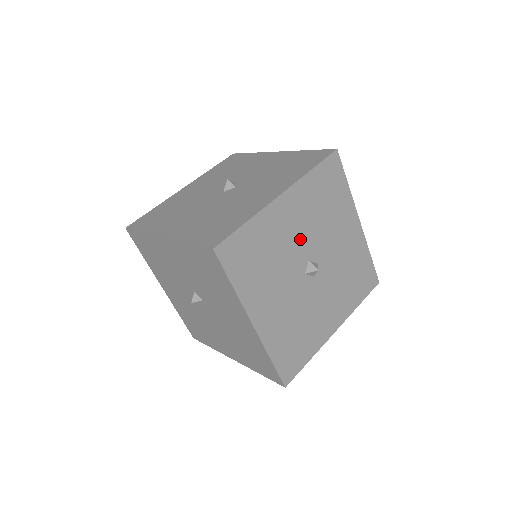
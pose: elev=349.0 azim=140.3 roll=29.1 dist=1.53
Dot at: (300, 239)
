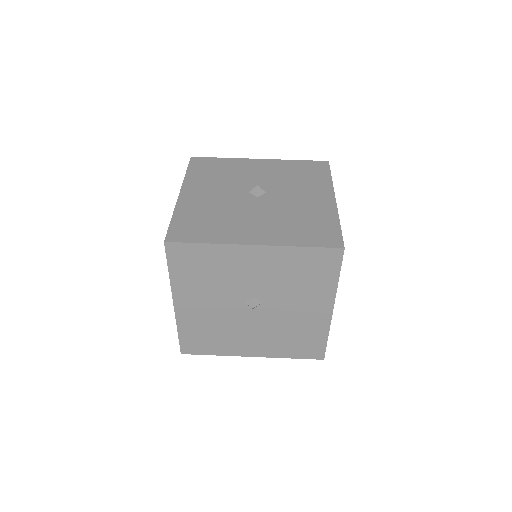
Dot at: occluded
